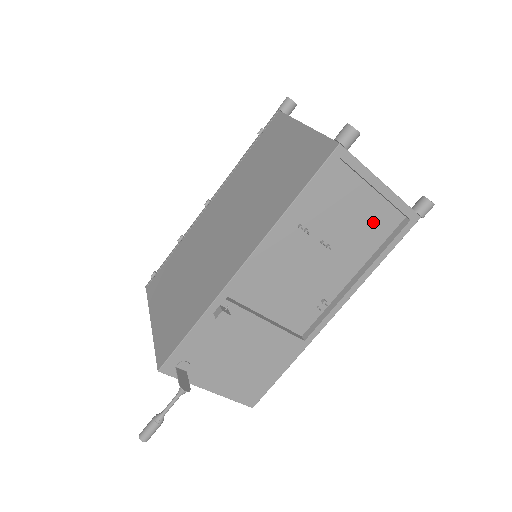
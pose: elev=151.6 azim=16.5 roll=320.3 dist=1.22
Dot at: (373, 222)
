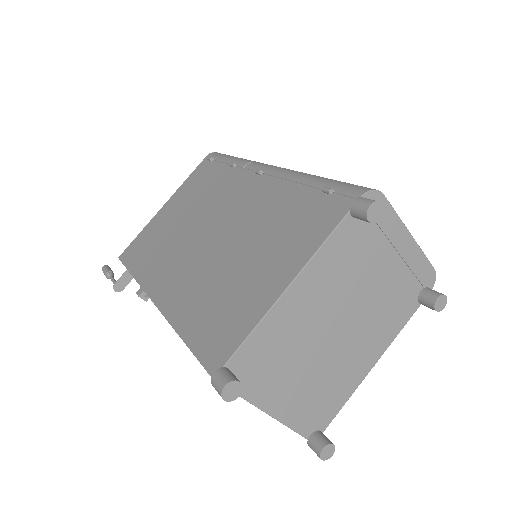
Dot at: occluded
